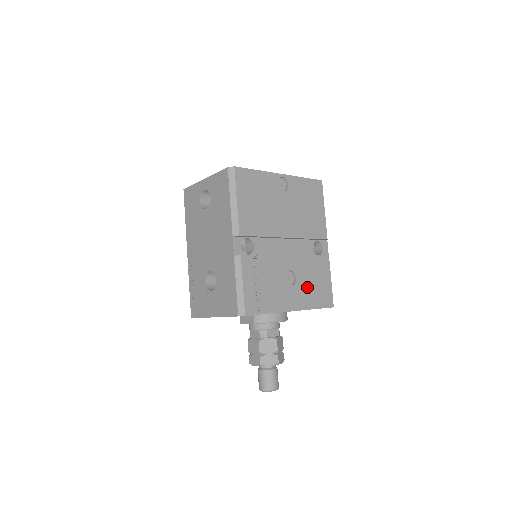
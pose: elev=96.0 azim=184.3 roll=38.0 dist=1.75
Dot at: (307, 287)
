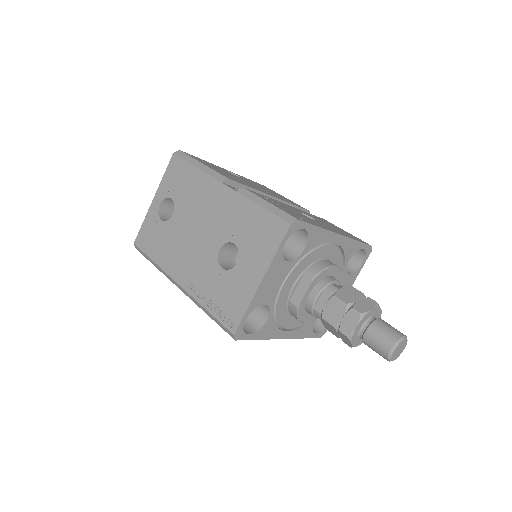
Dot at: occluded
